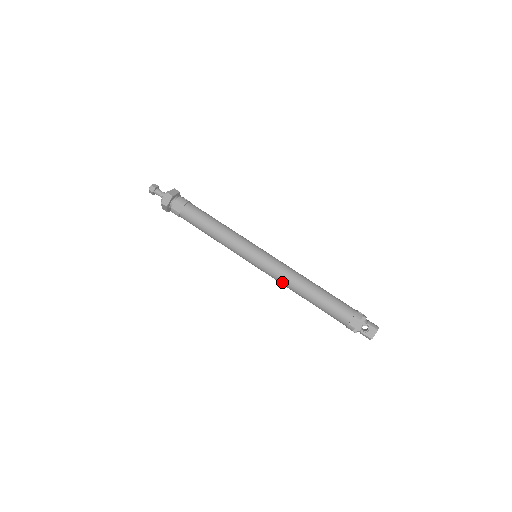
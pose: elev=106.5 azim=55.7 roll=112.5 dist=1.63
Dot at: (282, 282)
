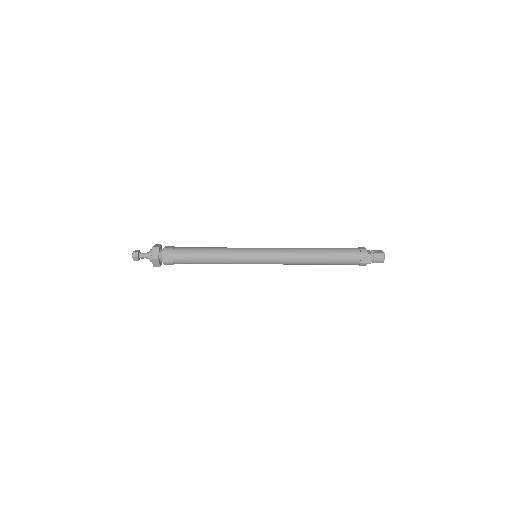
Dot at: (290, 252)
